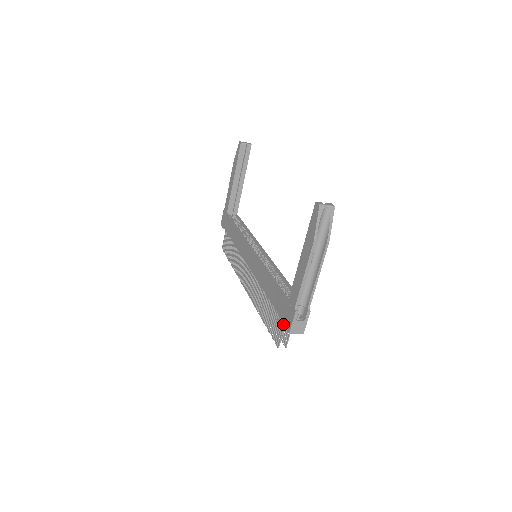
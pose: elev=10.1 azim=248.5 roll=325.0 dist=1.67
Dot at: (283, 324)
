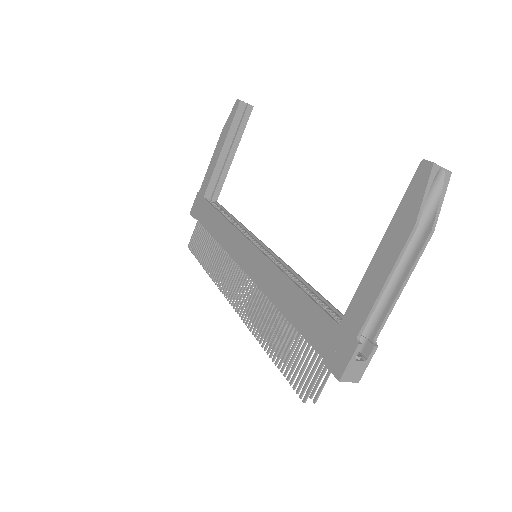
Dot at: (324, 363)
